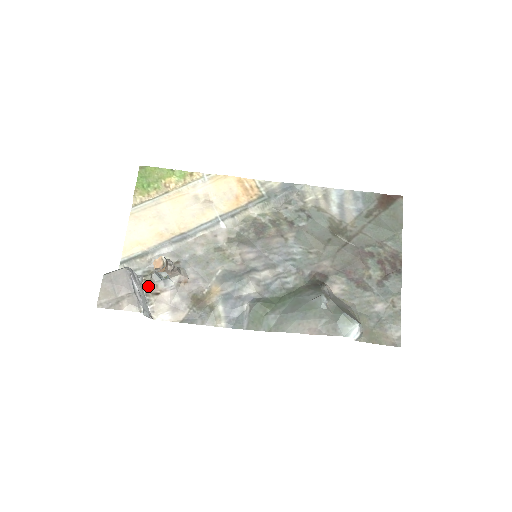
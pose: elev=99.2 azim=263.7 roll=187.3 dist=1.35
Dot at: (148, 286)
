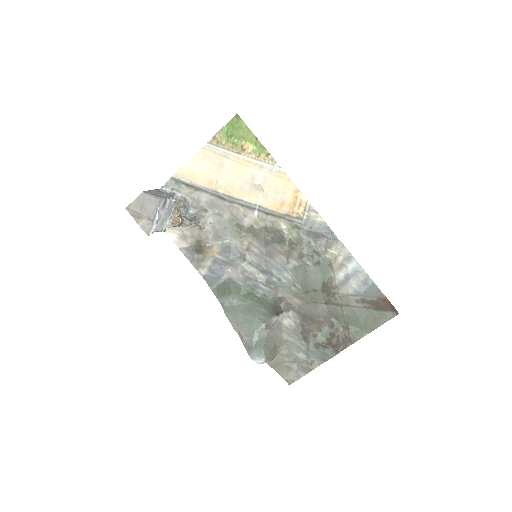
Dot at: (177, 208)
